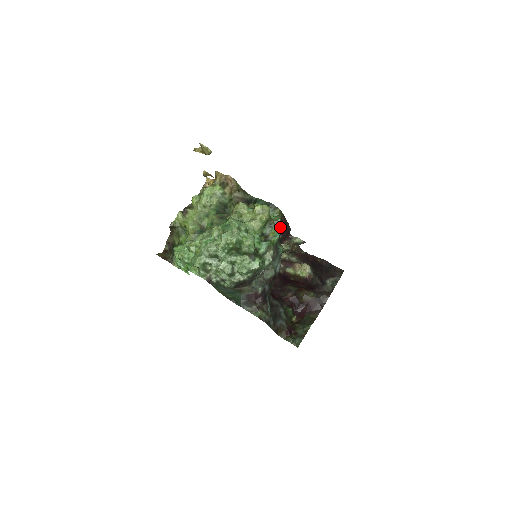
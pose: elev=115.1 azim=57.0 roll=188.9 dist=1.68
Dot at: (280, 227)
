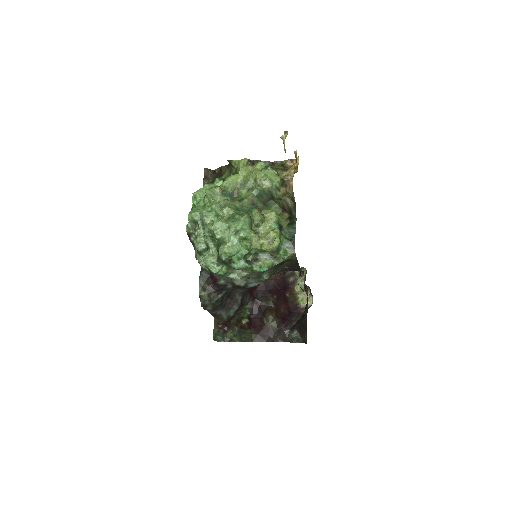
Dot at: (289, 262)
